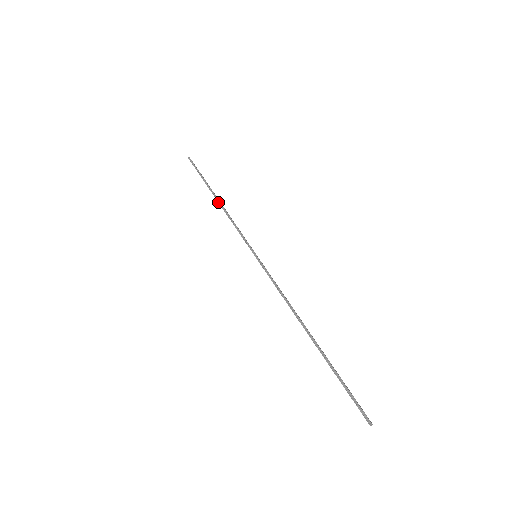
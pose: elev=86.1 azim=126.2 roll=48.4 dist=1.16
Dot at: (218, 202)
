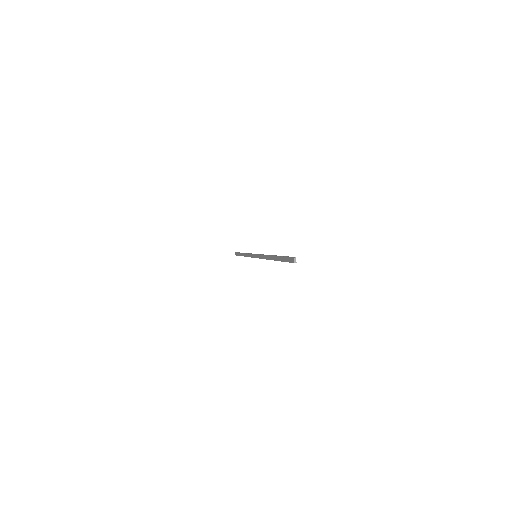
Dot at: (244, 253)
